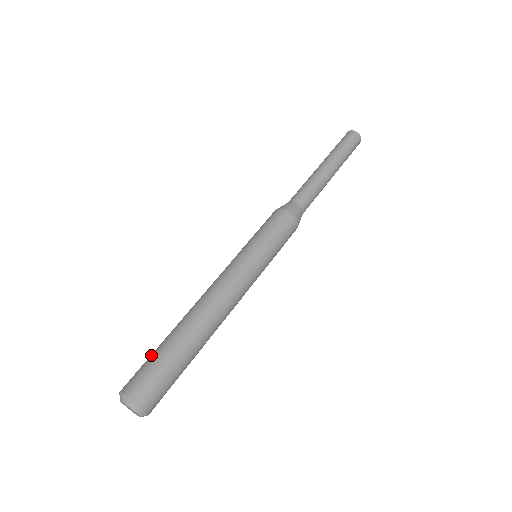
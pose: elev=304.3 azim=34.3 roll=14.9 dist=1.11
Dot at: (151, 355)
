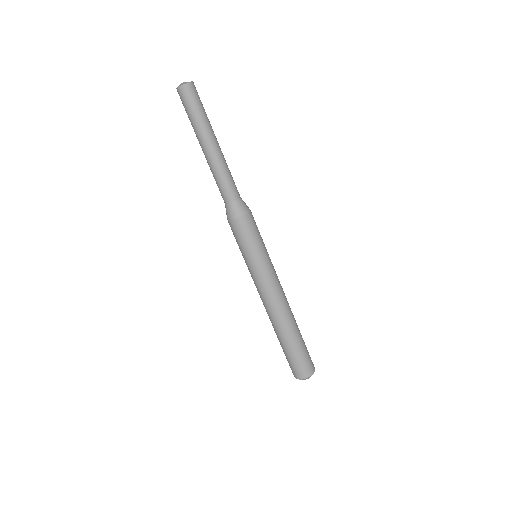
Dot at: (287, 356)
